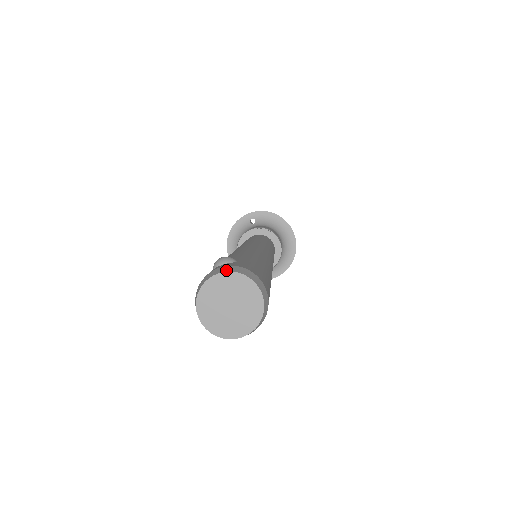
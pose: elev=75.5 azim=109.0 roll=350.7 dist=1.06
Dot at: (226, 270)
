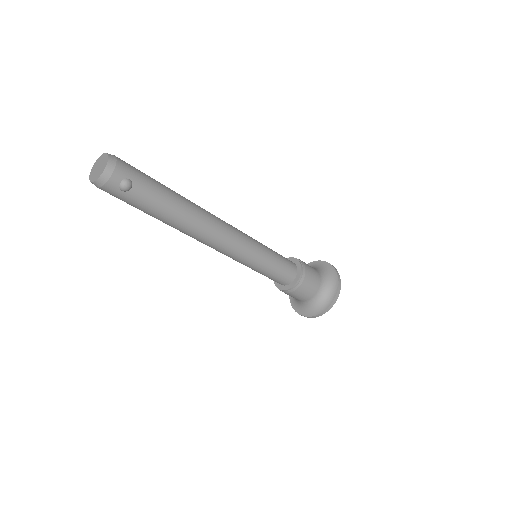
Dot at: (98, 161)
